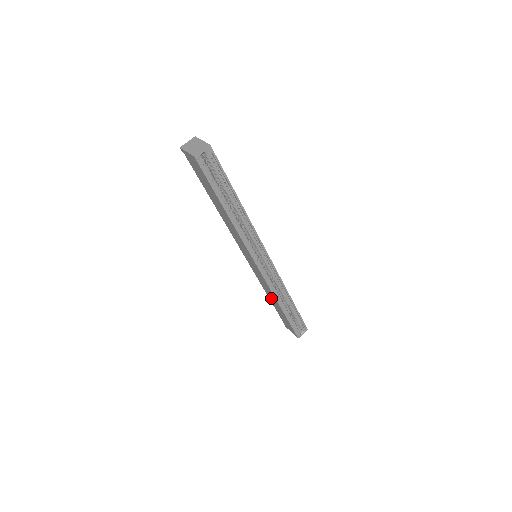
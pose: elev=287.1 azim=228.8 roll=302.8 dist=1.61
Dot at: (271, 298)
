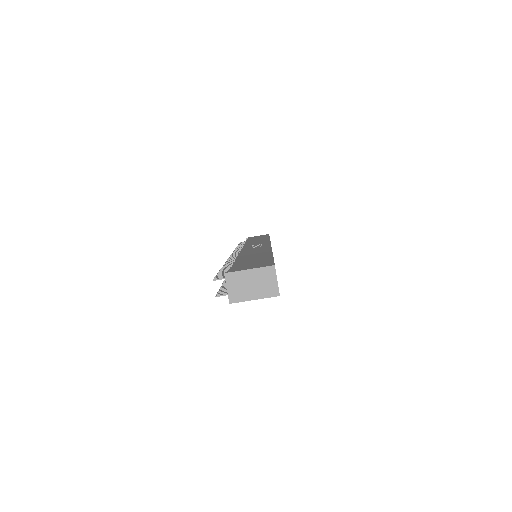
Dot at: occluded
